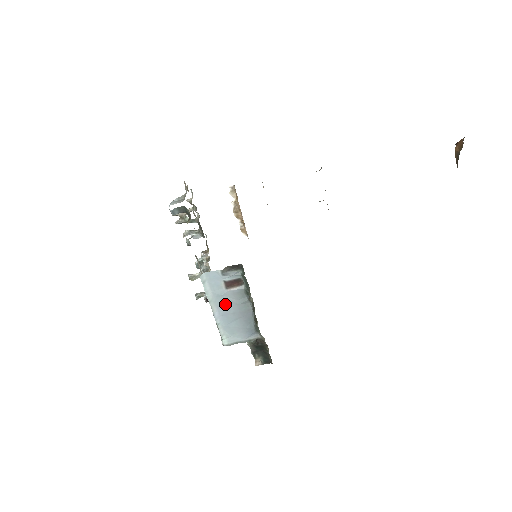
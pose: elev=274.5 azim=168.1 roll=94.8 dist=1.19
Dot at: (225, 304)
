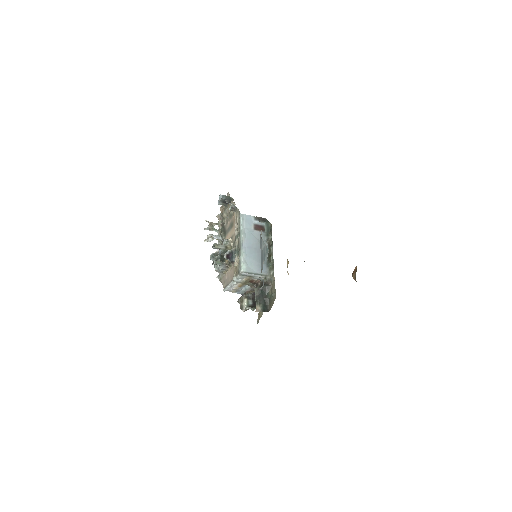
Dot at: (251, 240)
